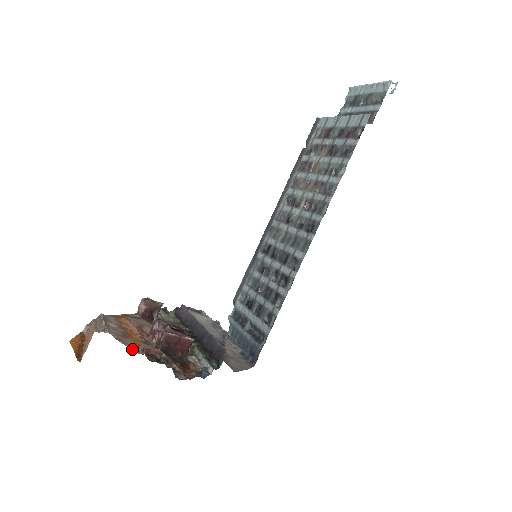
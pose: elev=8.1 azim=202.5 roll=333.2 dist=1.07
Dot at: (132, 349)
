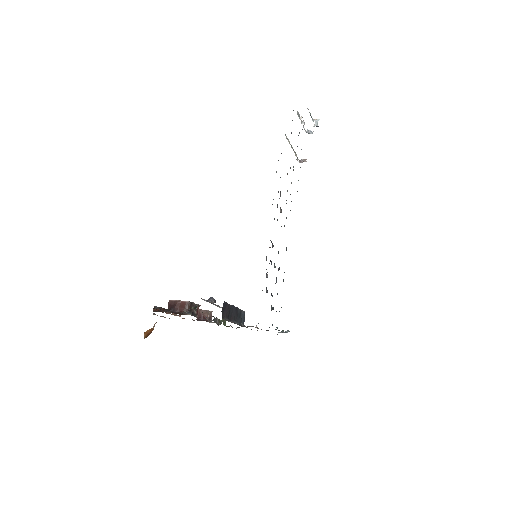
Dot at: occluded
